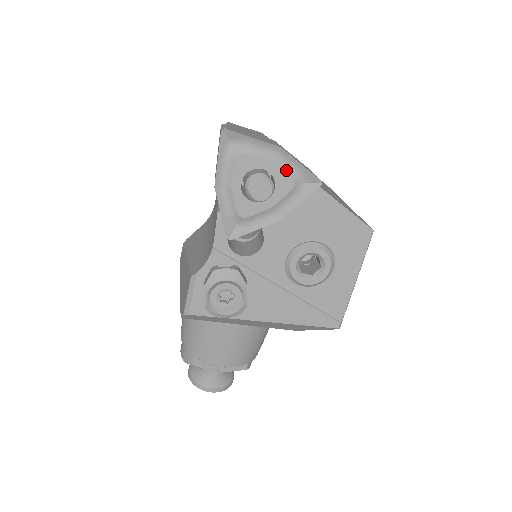
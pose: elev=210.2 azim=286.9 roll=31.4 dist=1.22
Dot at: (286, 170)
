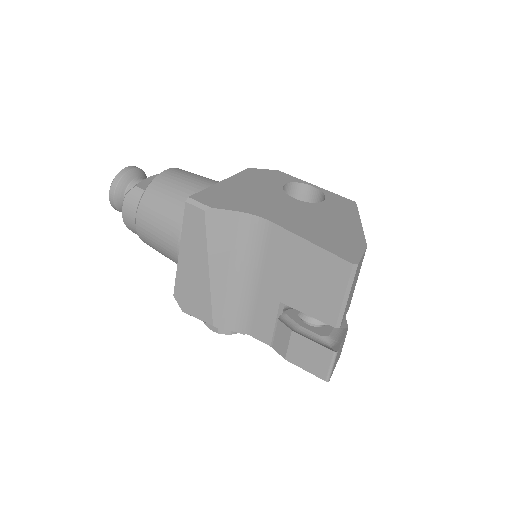
Dot at: occluded
